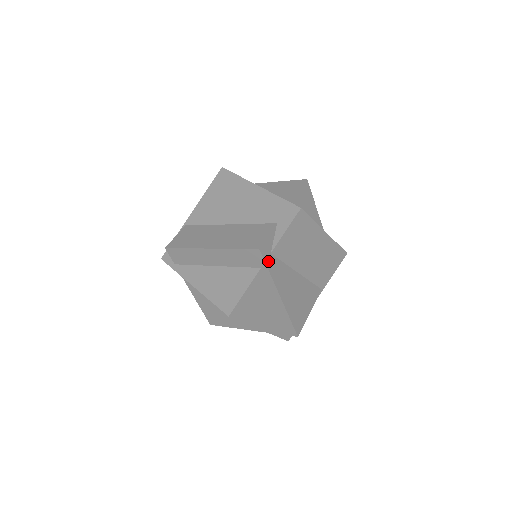
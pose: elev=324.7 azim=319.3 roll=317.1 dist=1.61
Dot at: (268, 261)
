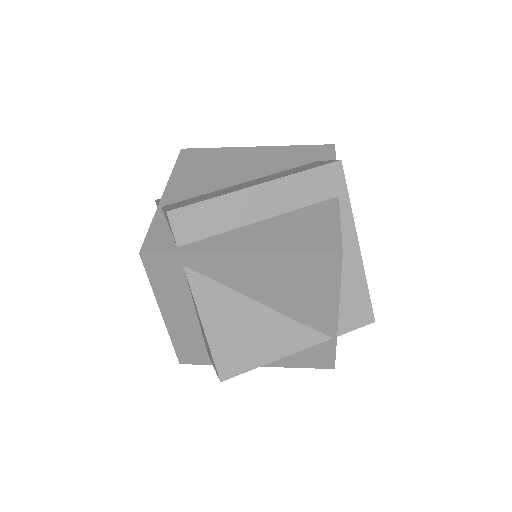
Dot at: (343, 187)
